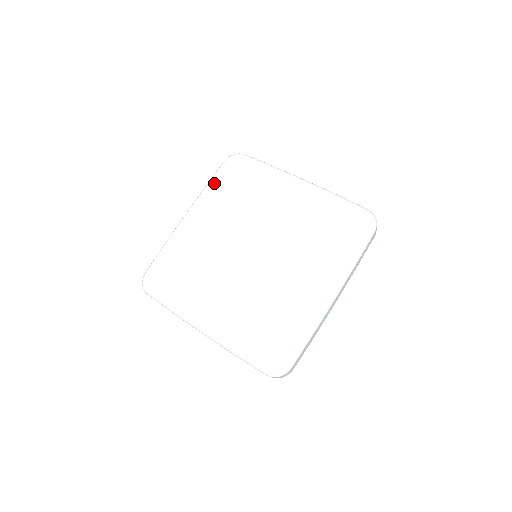
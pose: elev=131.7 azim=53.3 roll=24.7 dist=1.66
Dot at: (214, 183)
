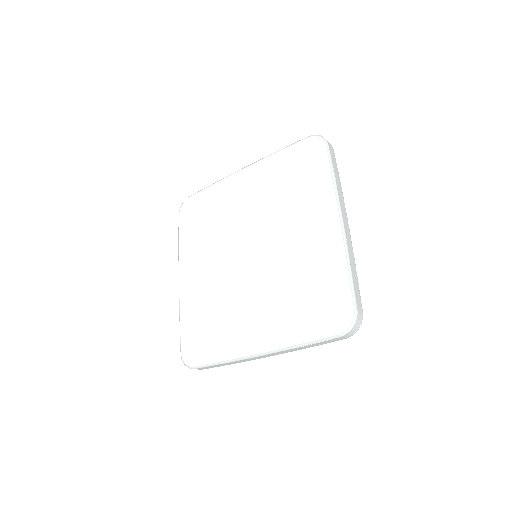
Dot at: (282, 155)
